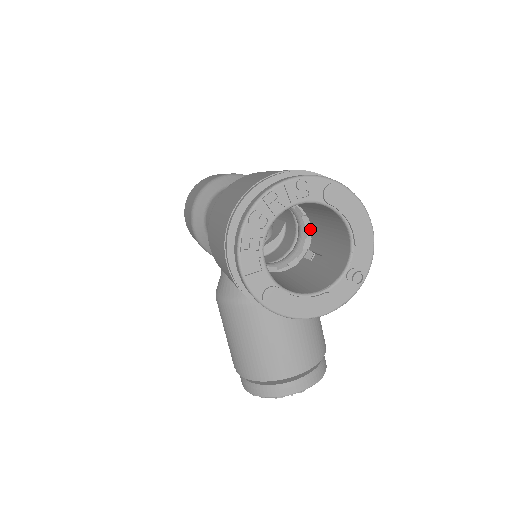
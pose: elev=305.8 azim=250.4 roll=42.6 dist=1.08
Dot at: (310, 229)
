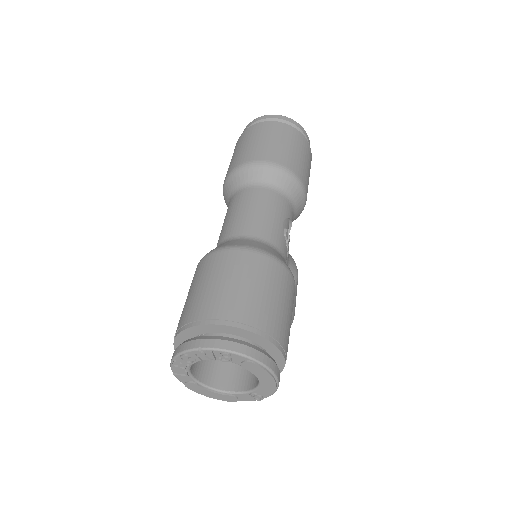
Dot at: occluded
